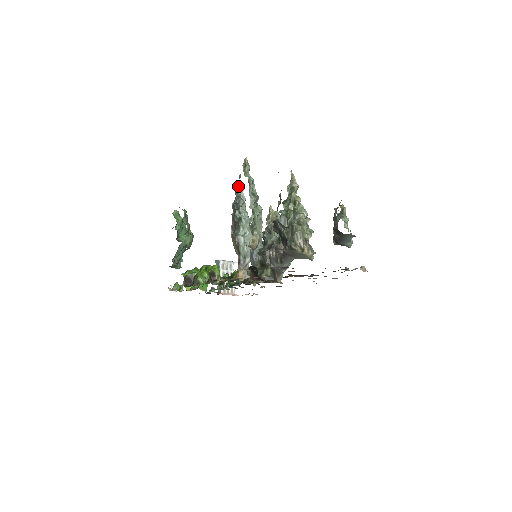
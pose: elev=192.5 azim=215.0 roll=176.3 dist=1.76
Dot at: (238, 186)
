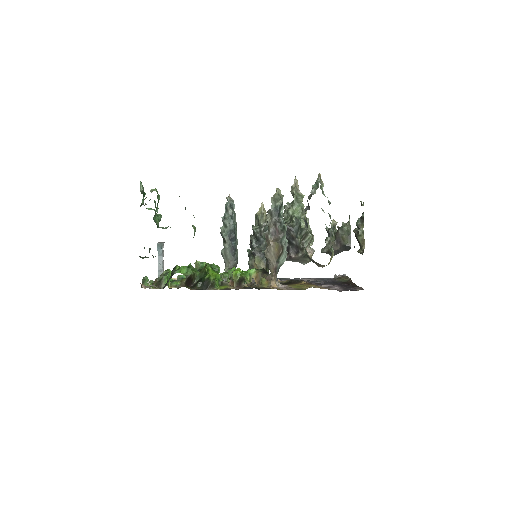
Dot at: (279, 190)
